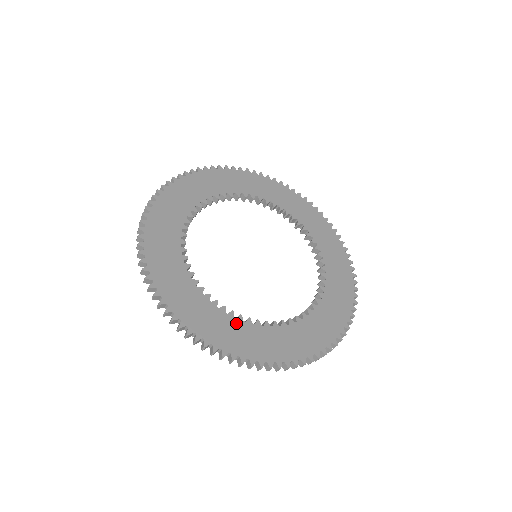
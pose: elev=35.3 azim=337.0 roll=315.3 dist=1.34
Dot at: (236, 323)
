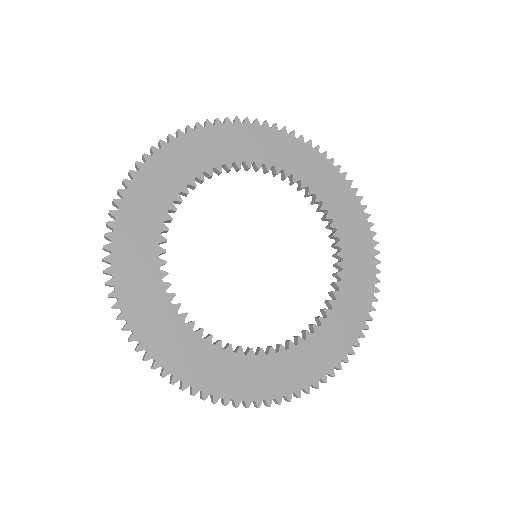
Dot at: (319, 336)
